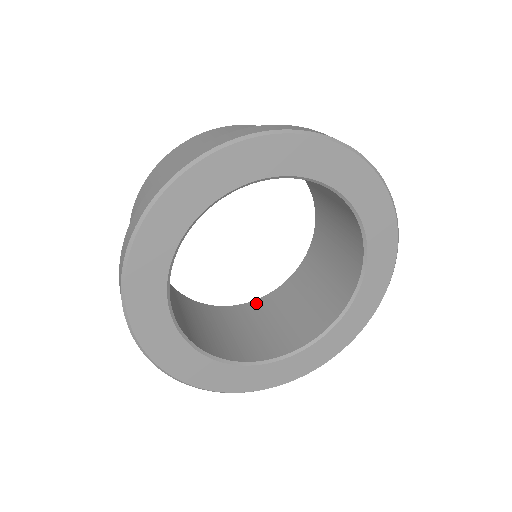
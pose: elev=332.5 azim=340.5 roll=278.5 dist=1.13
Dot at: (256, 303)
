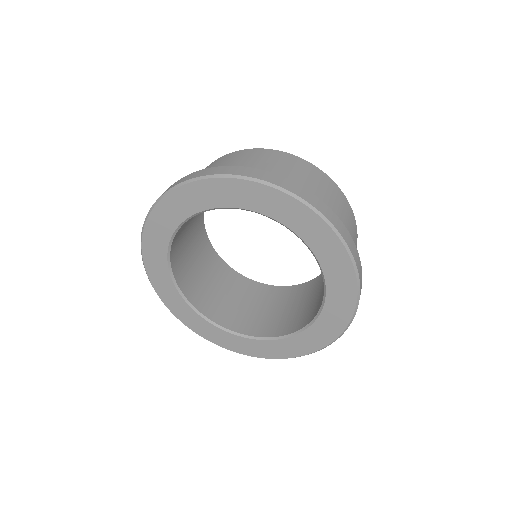
Dot at: (241, 277)
